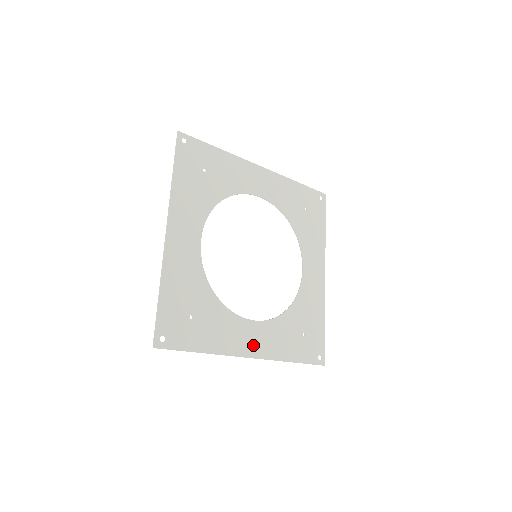
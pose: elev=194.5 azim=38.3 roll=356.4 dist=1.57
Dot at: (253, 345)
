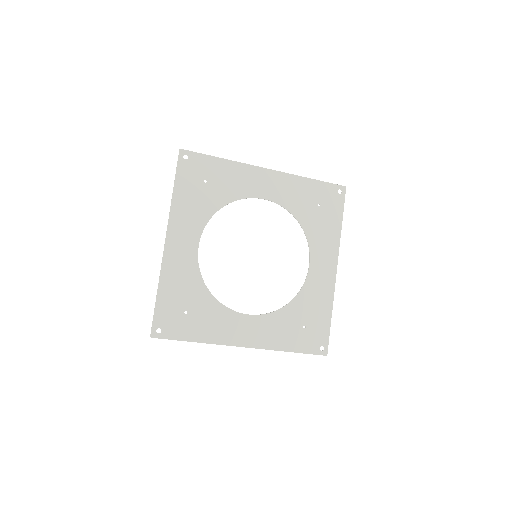
Dot at: (247, 336)
